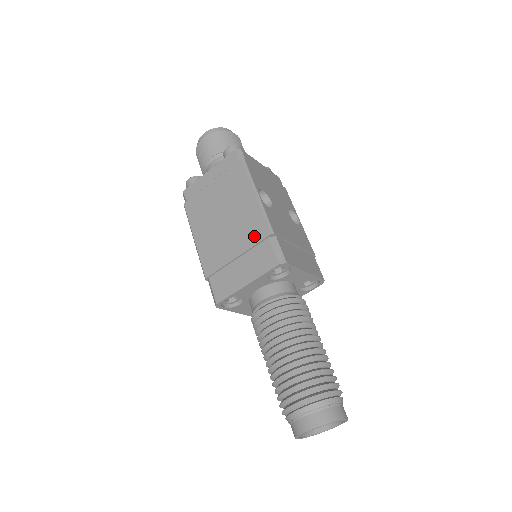
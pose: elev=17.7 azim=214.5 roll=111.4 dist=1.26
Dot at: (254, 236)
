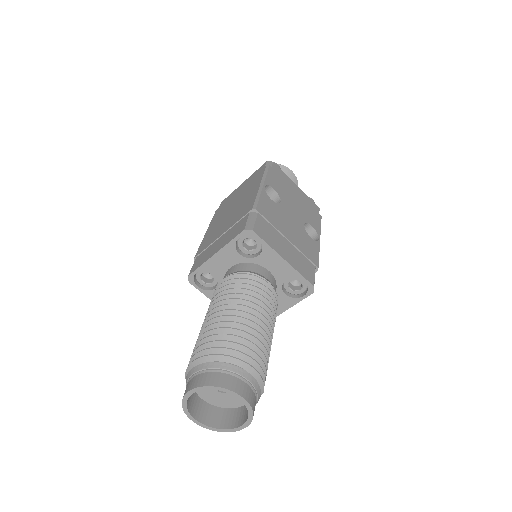
Dot at: (241, 215)
